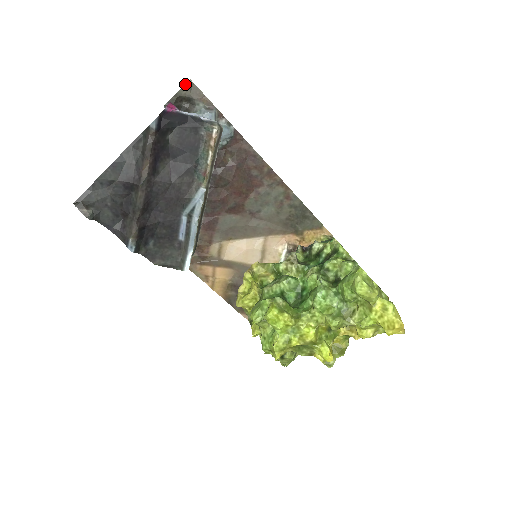
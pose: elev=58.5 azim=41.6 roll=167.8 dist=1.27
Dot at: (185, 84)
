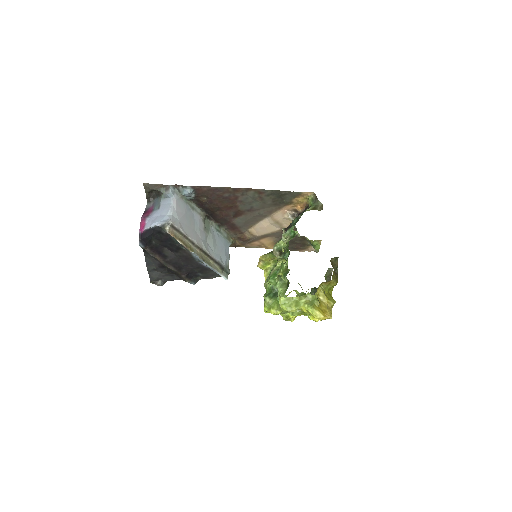
Dot at: (144, 187)
